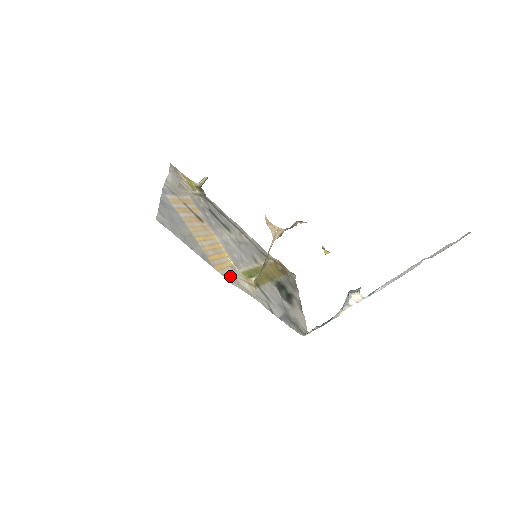
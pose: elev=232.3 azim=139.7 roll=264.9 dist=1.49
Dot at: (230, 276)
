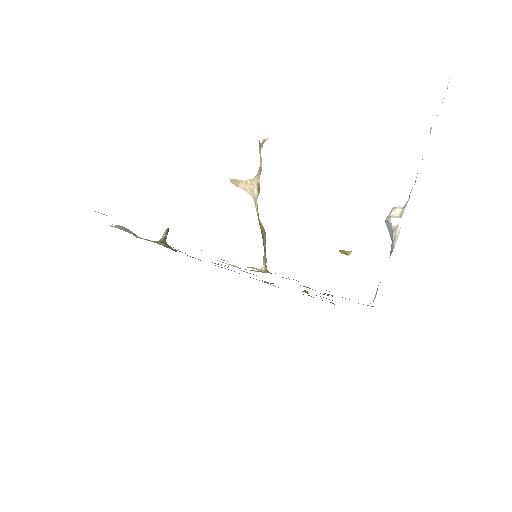
Dot at: occluded
